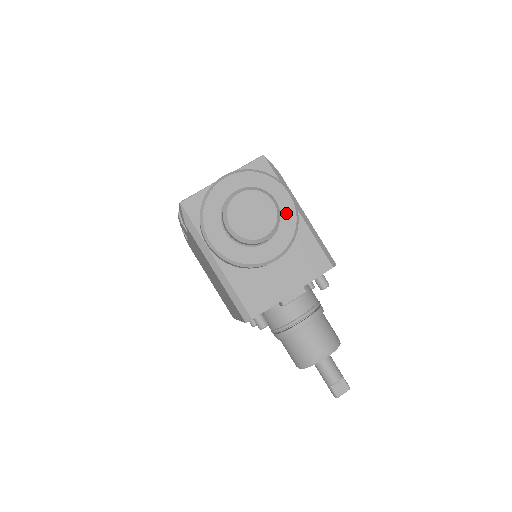
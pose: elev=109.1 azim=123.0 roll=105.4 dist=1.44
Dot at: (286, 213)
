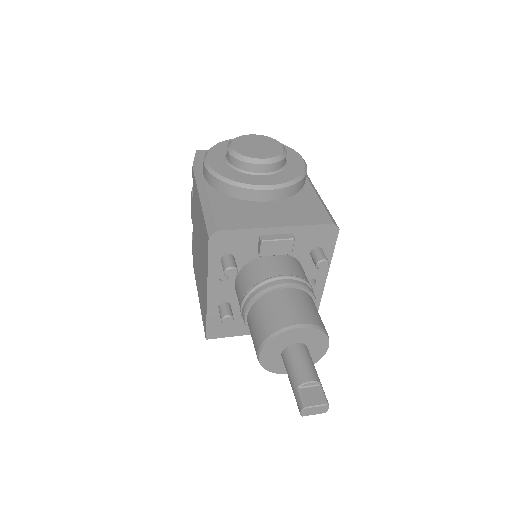
Dot at: (294, 166)
